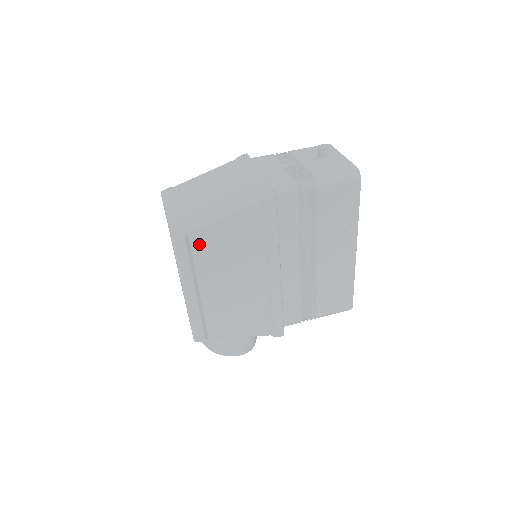
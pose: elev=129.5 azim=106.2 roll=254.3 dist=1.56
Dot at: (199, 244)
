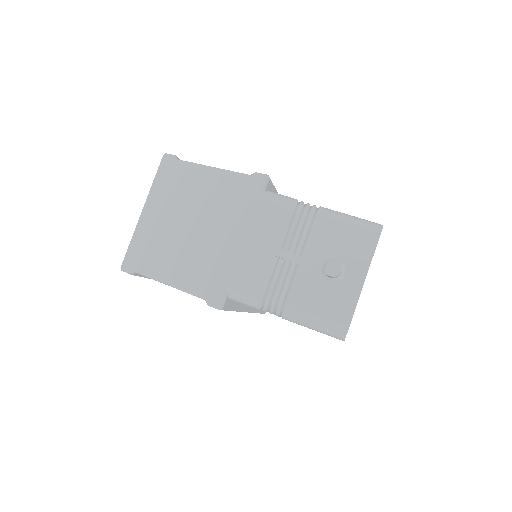
Dot at: occluded
